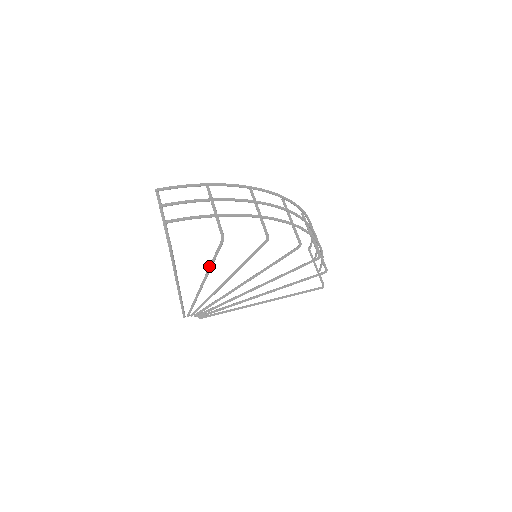
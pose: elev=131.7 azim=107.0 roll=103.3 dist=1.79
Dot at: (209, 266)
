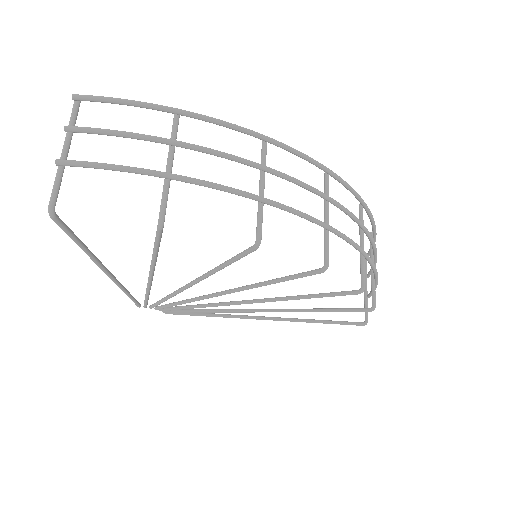
Dot at: occluded
